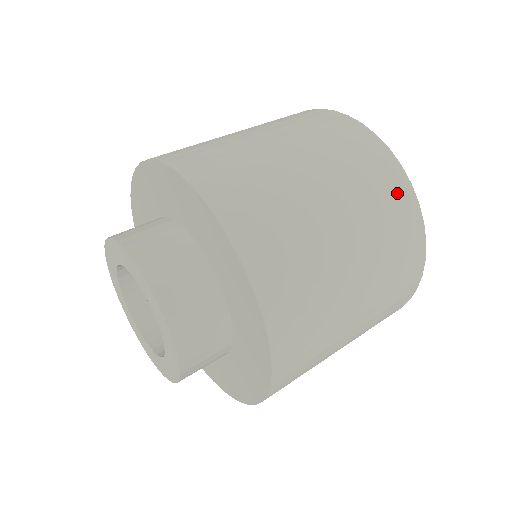
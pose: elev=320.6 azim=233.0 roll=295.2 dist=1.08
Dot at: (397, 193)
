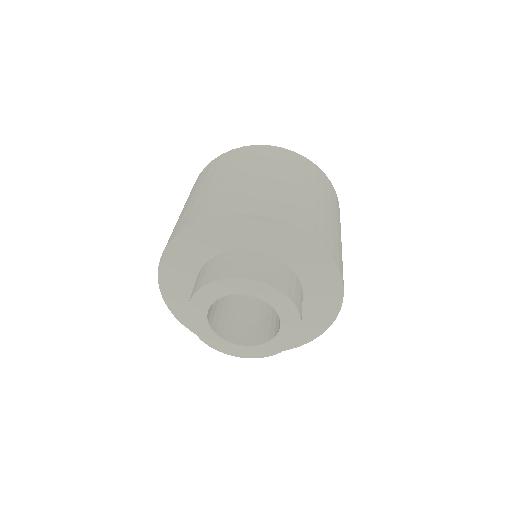
Dot at: (283, 154)
